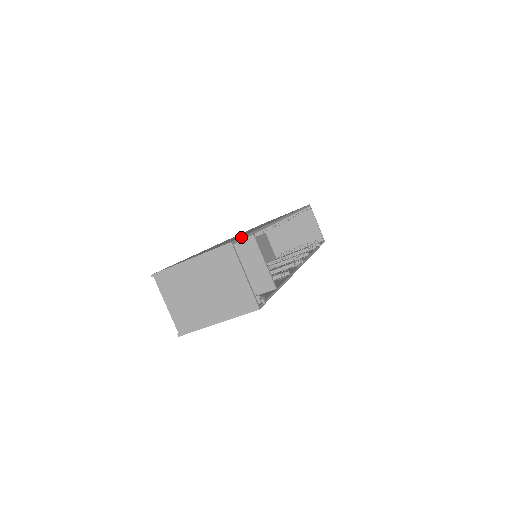
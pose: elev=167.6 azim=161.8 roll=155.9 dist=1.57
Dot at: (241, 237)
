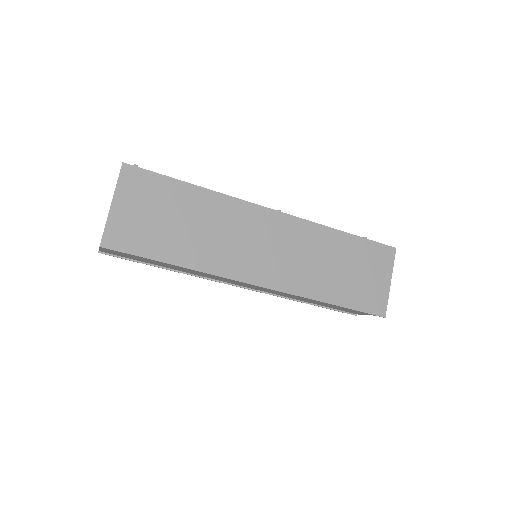
Dot at: occluded
